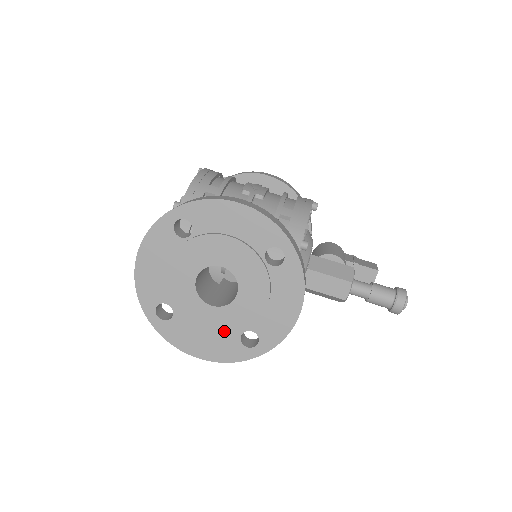
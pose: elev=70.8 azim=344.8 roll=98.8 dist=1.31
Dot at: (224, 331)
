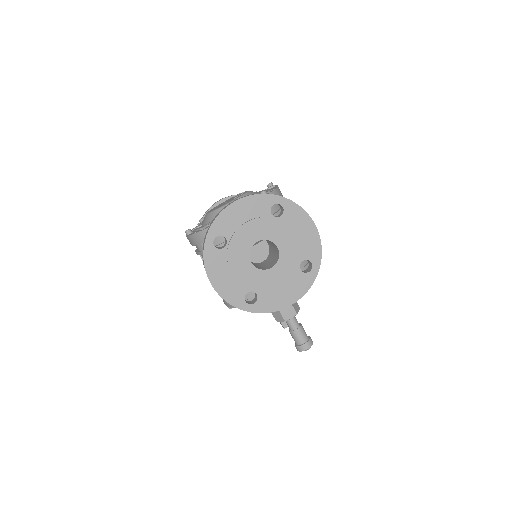
Dot at: (244, 282)
